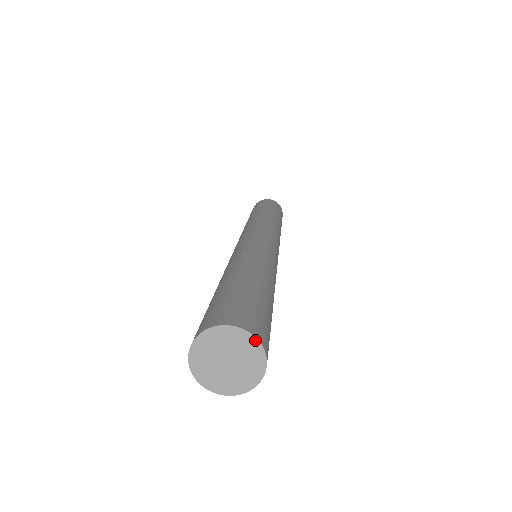
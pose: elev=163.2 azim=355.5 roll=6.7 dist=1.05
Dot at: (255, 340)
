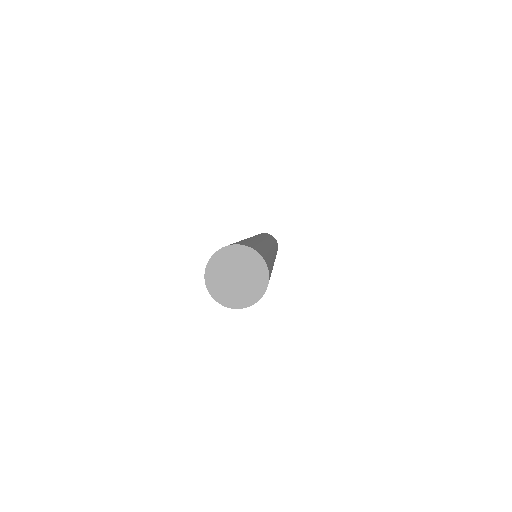
Dot at: (256, 253)
